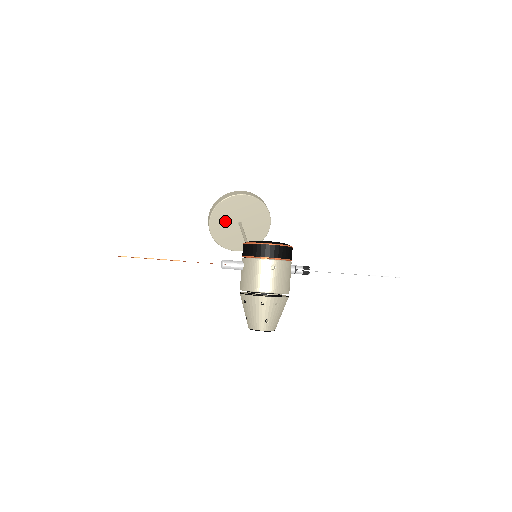
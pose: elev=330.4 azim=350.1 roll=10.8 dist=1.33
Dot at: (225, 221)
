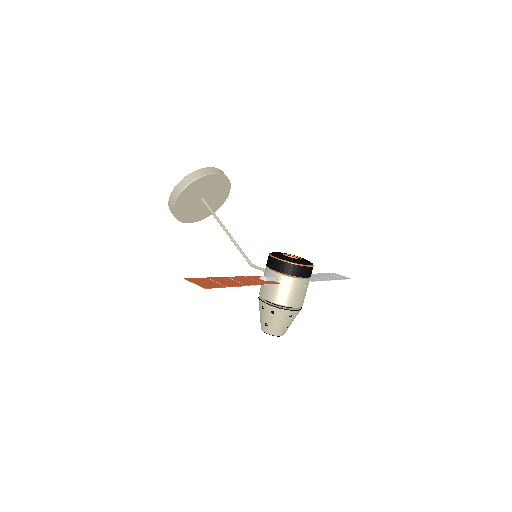
Dot at: (192, 196)
